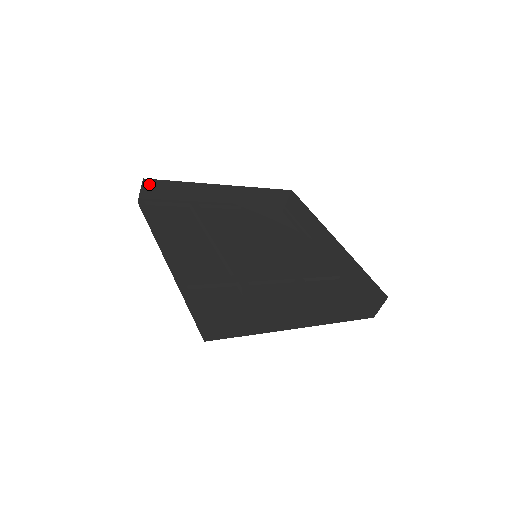
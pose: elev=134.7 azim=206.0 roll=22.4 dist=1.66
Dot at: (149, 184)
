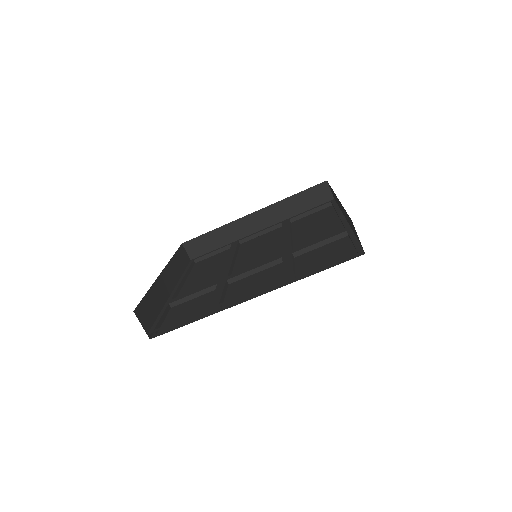
Dot at: (190, 245)
